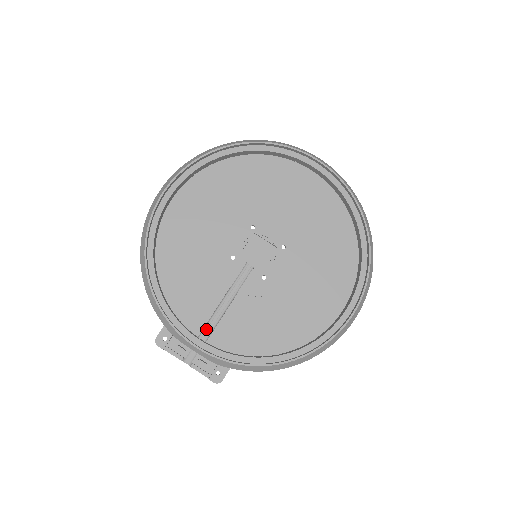
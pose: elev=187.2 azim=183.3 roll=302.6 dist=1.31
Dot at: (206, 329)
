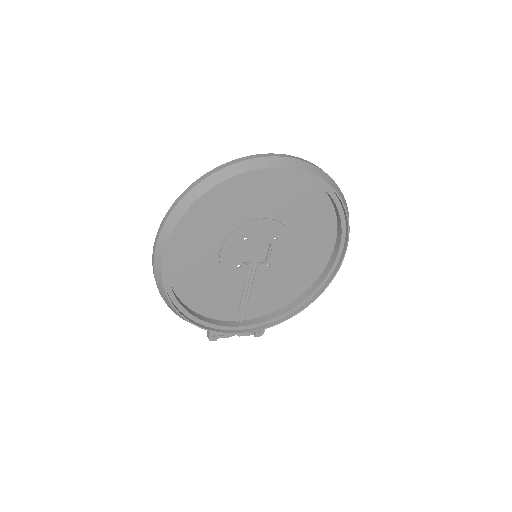
Dot at: (239, 313)
